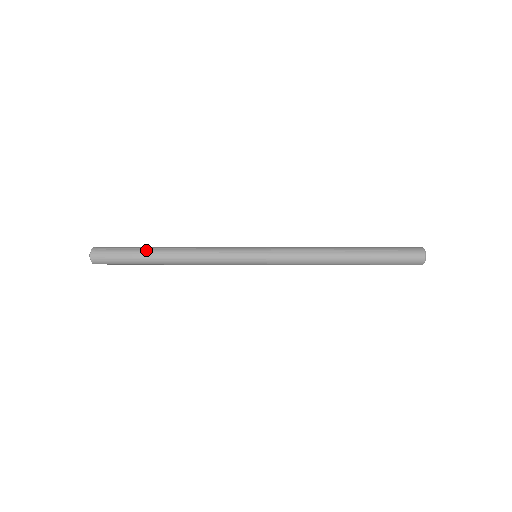
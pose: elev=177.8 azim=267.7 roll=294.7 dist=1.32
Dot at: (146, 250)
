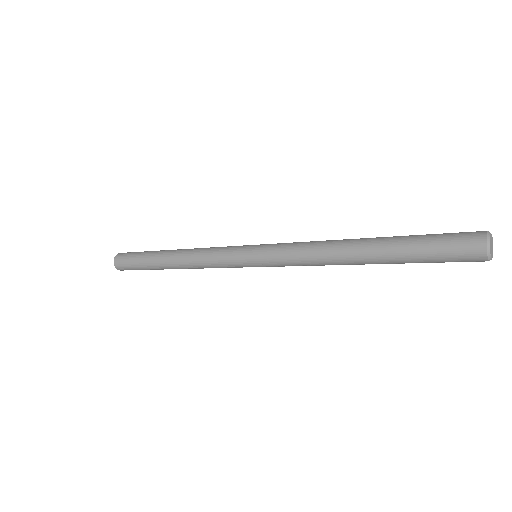
Dot at: (161, 250)
